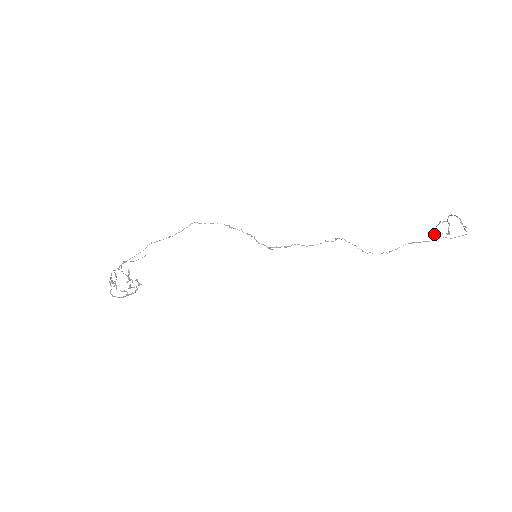
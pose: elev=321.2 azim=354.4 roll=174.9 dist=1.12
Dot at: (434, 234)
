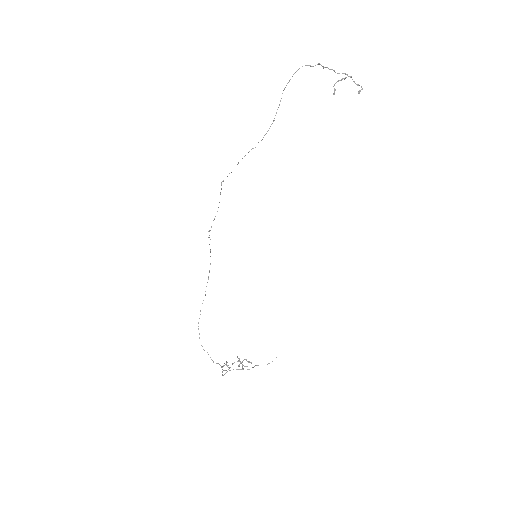
Dot at: occluded
